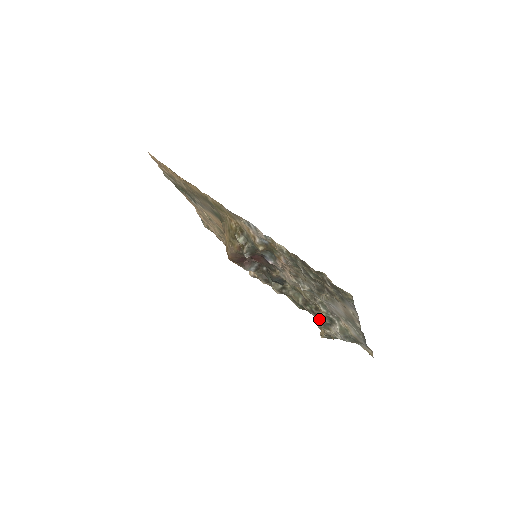
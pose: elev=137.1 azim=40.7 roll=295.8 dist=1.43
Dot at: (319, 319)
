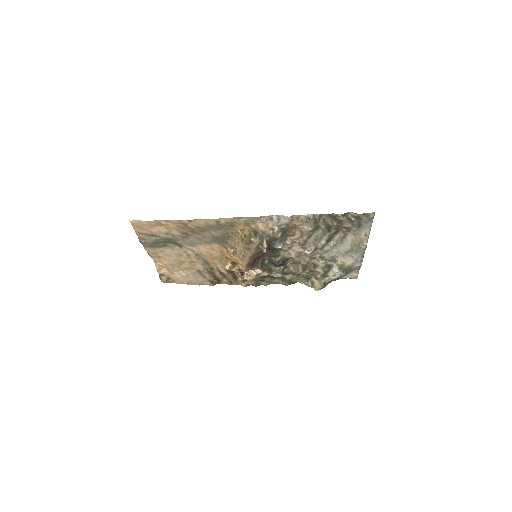
Dot at: (318, 273)
